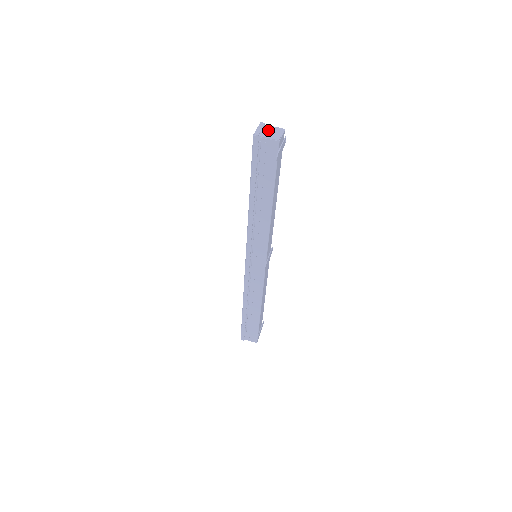
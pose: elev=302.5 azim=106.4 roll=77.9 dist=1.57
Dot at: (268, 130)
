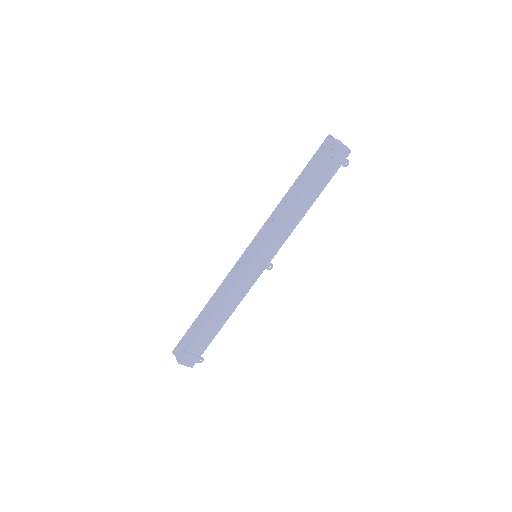
Dot at: occluded
